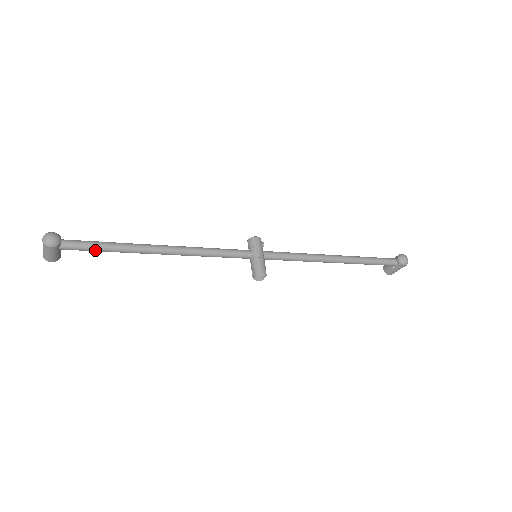
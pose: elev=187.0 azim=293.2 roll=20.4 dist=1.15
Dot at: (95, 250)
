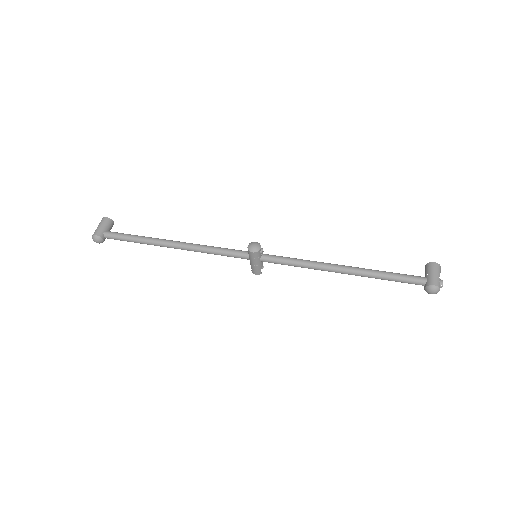
Dot at: (128, 240)
